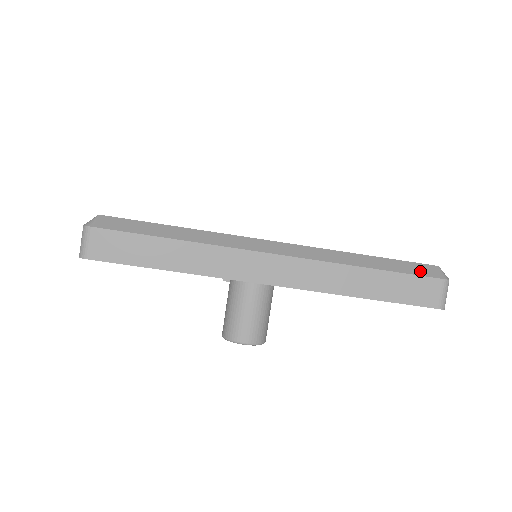
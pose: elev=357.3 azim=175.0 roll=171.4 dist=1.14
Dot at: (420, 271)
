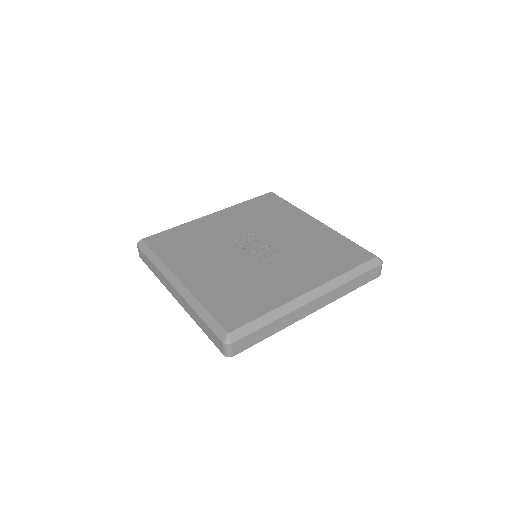
Dot at: (217, 331)
